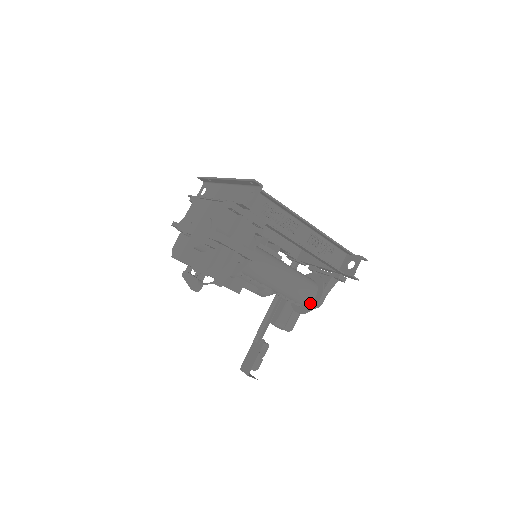
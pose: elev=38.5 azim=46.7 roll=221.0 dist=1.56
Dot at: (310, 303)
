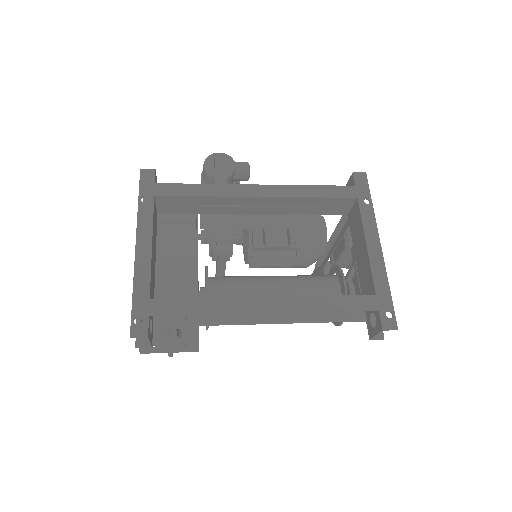
Dot at: occluded
